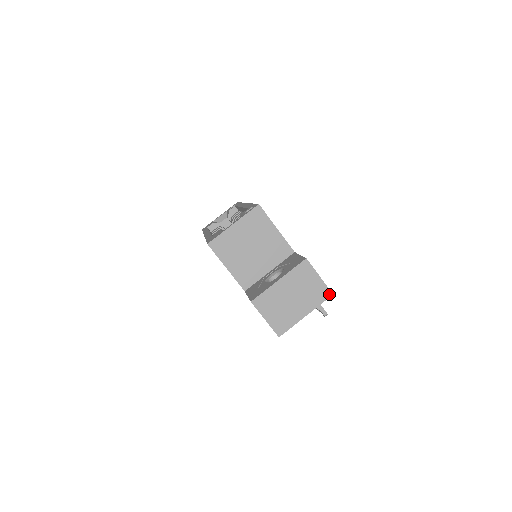
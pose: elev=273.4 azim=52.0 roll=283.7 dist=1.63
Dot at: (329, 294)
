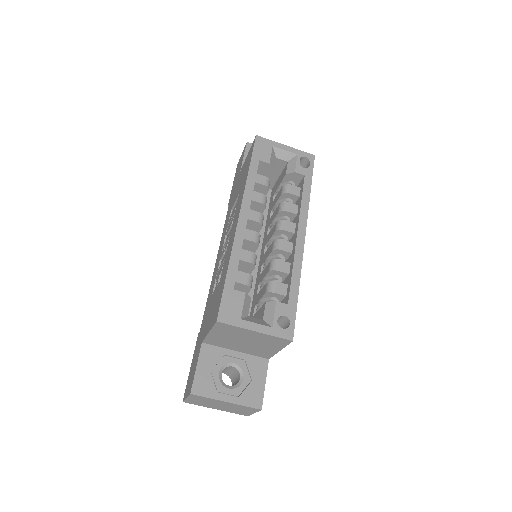
Dot at: (246, 415)
